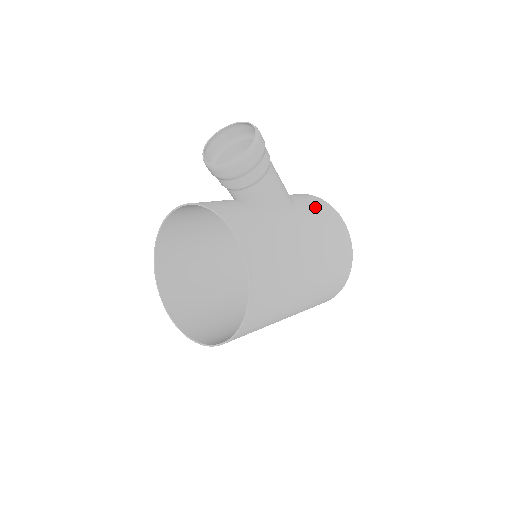
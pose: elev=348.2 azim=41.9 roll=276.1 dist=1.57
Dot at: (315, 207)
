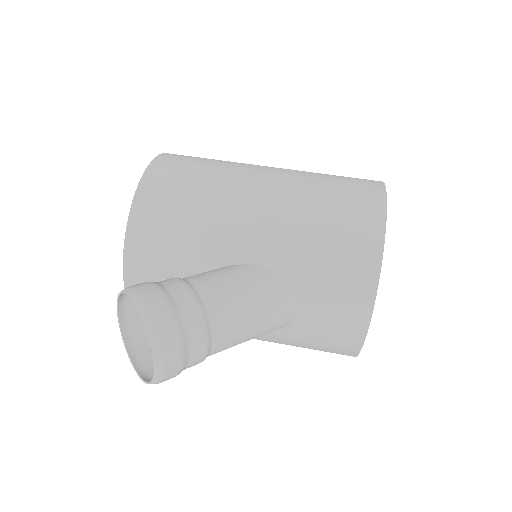
Dot at: (316, 342)
